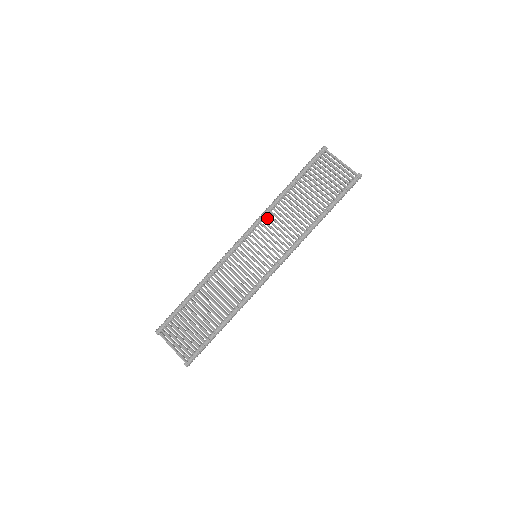
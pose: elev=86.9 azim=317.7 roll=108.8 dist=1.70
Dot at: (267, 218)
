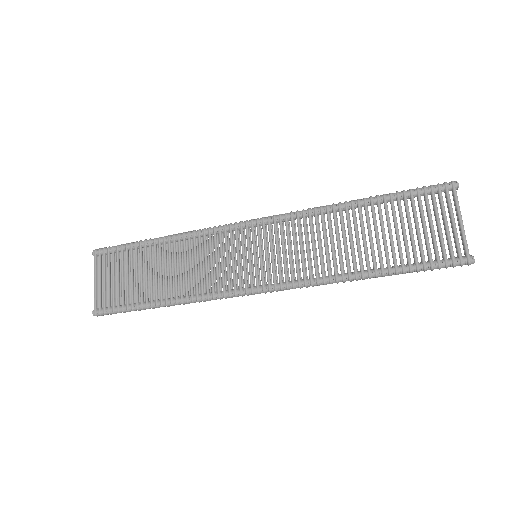
Dot at: (305, 220)
